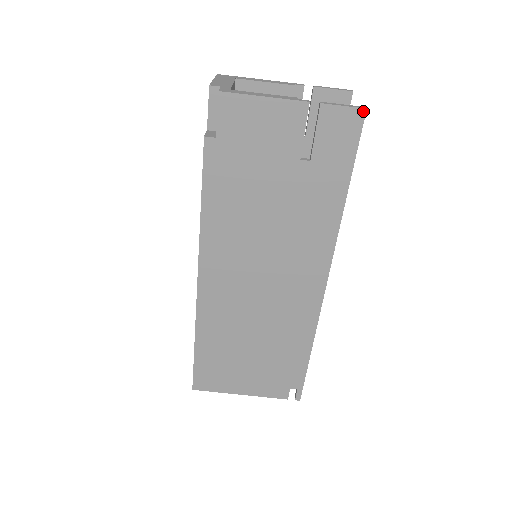
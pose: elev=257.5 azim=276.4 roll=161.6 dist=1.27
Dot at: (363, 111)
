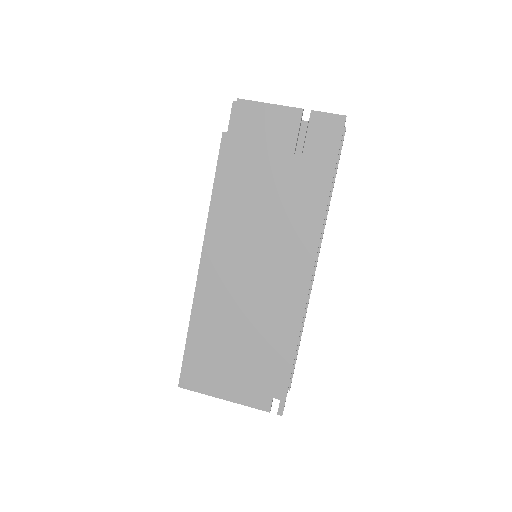
Dot at: (344, 117)
